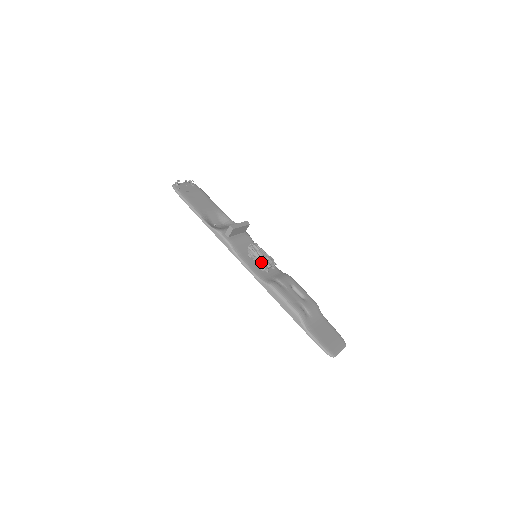
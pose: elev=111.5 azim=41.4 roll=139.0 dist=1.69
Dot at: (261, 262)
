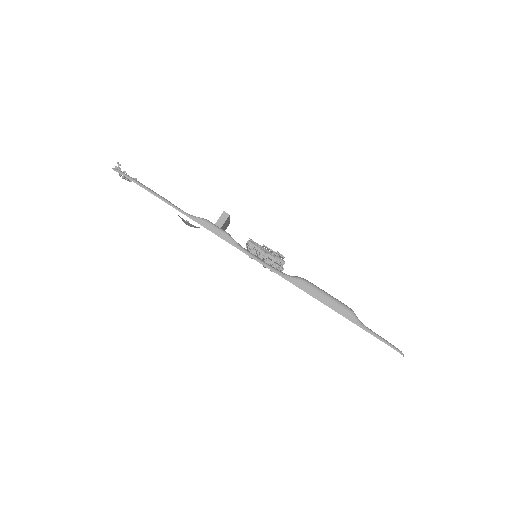
Dot at: (272, 257)
